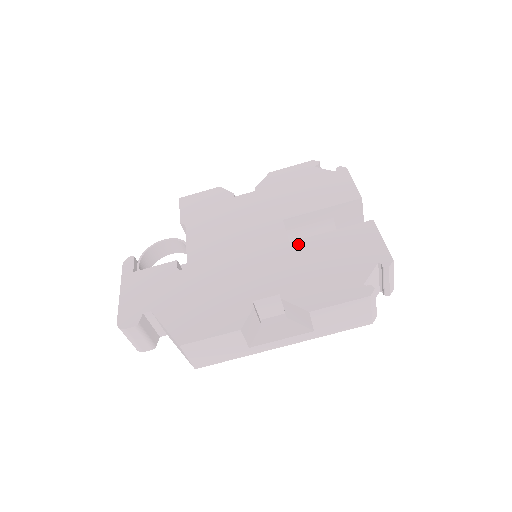
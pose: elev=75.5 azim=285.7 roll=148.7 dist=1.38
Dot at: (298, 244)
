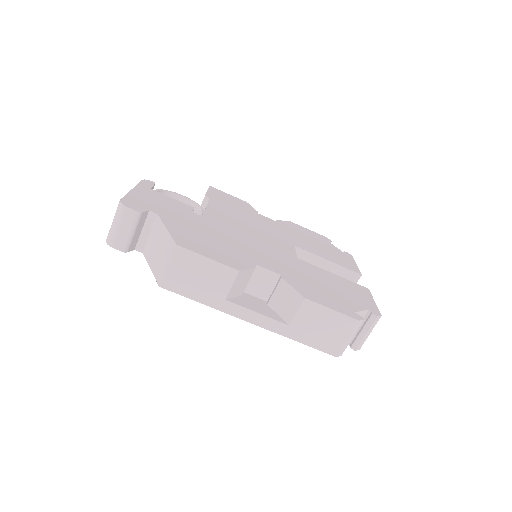
Dot at: (305, 263)
